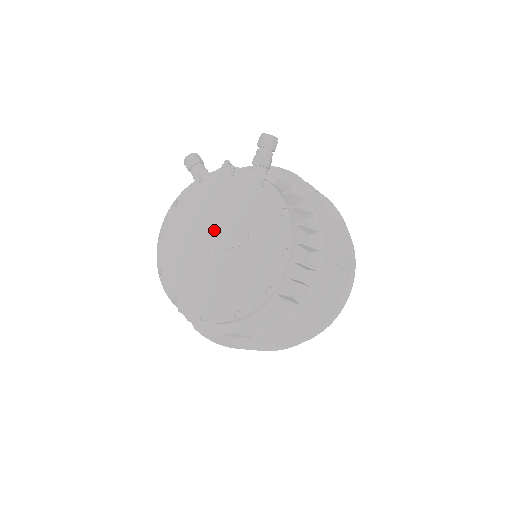
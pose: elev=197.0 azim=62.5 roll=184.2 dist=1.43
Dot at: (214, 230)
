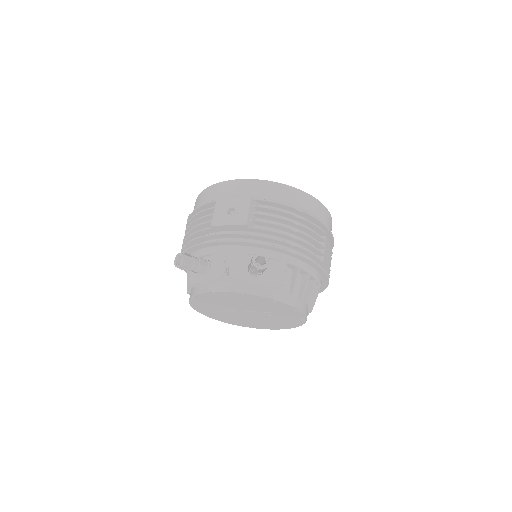
Dot at: (240, 309)
